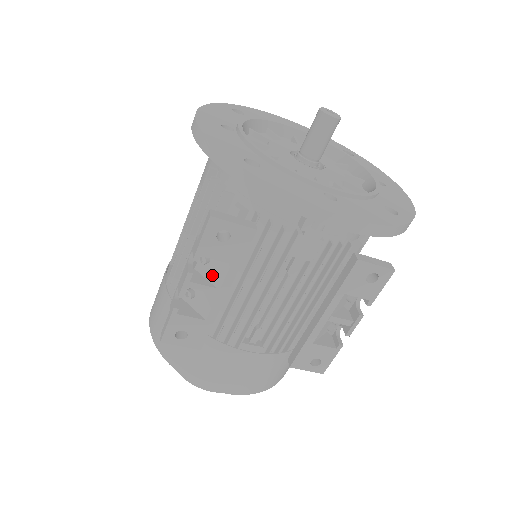
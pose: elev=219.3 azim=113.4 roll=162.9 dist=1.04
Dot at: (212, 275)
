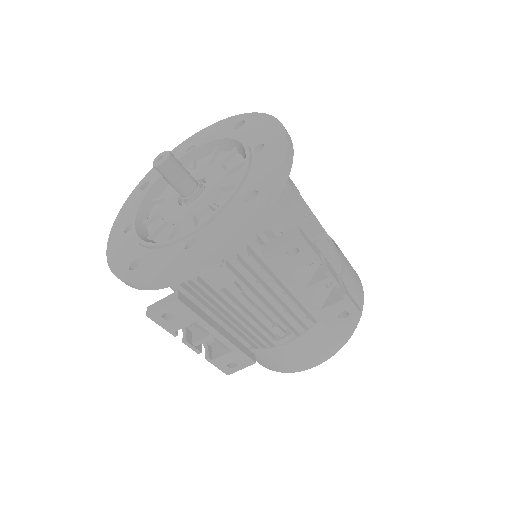
Dot at: (201, 329)
